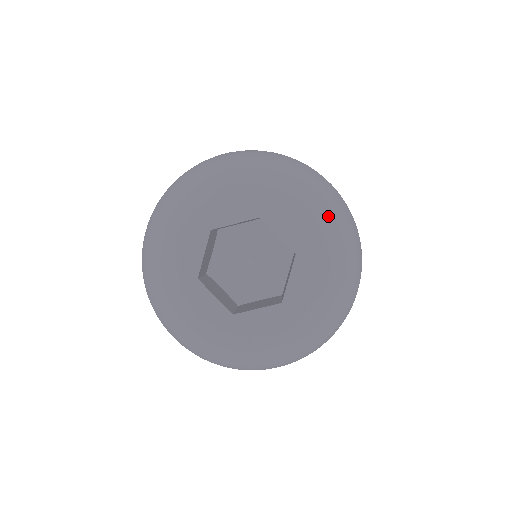
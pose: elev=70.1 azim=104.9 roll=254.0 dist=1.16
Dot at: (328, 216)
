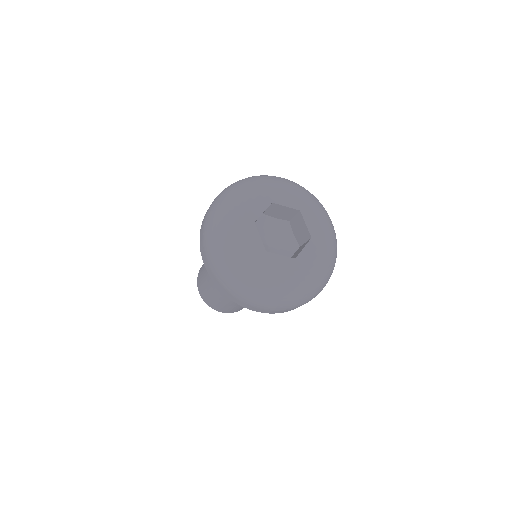
Dot at: (298, 187)
